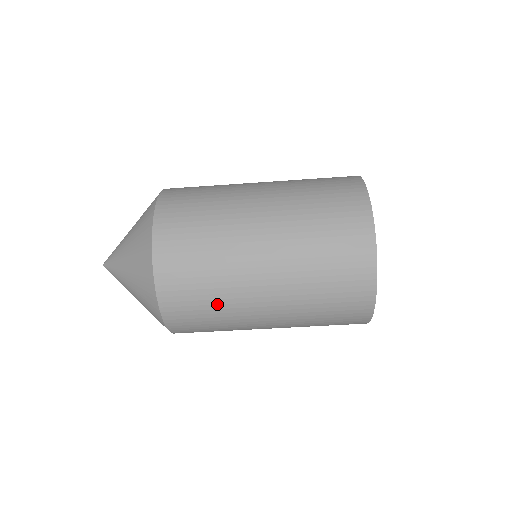
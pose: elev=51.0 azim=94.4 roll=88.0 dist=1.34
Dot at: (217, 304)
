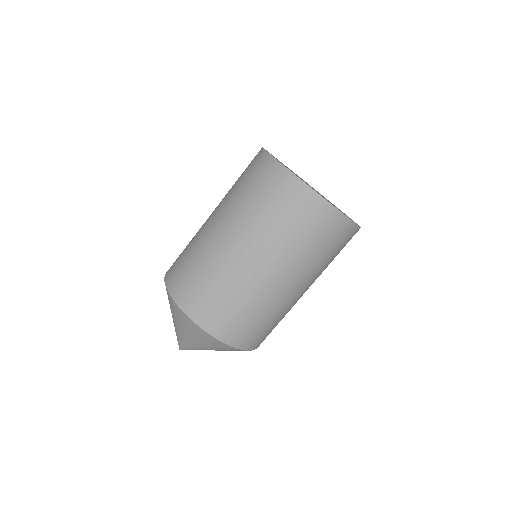
Dot at: (198, 261)
